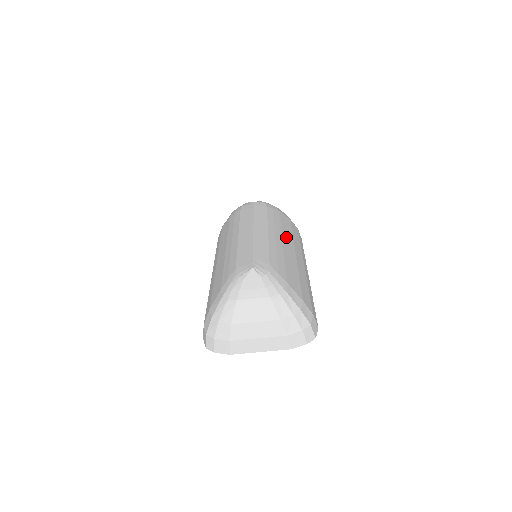
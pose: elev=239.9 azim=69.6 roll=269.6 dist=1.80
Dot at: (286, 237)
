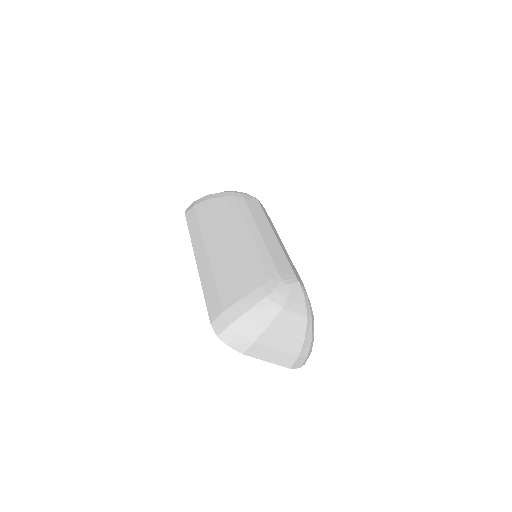
Dot at: occluded
